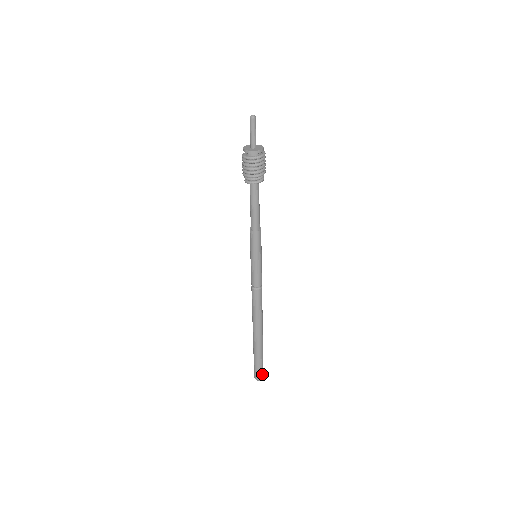
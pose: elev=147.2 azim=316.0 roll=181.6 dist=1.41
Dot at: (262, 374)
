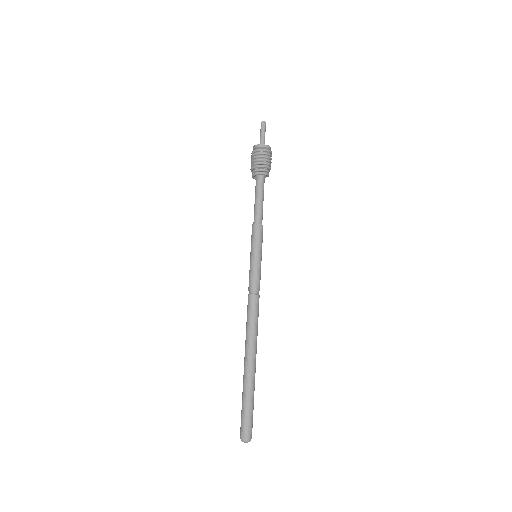
Dot at: (249, 430)
